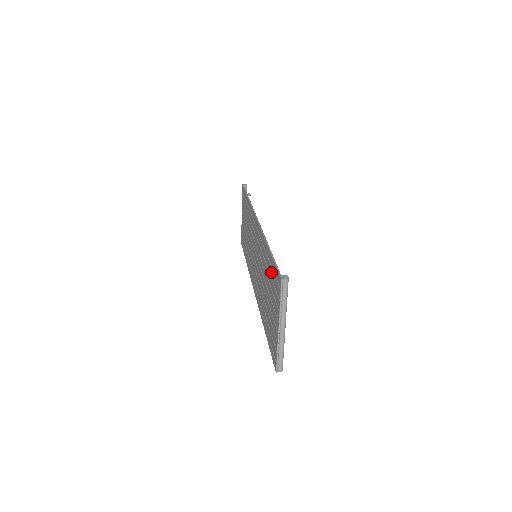
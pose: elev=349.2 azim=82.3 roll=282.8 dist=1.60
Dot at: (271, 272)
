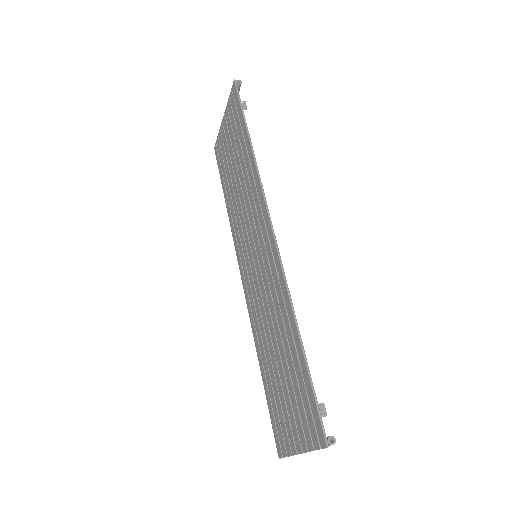
Dot at: (300, 378)
